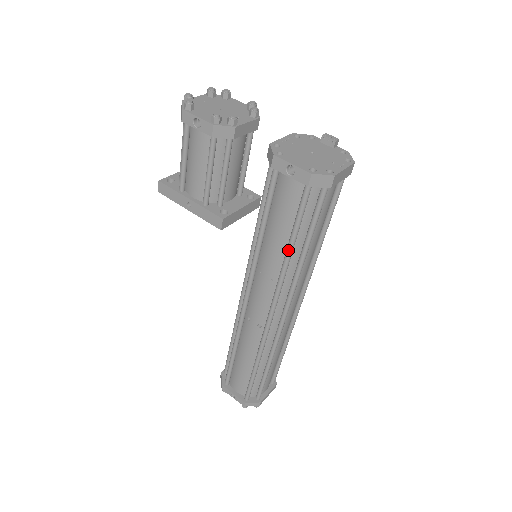
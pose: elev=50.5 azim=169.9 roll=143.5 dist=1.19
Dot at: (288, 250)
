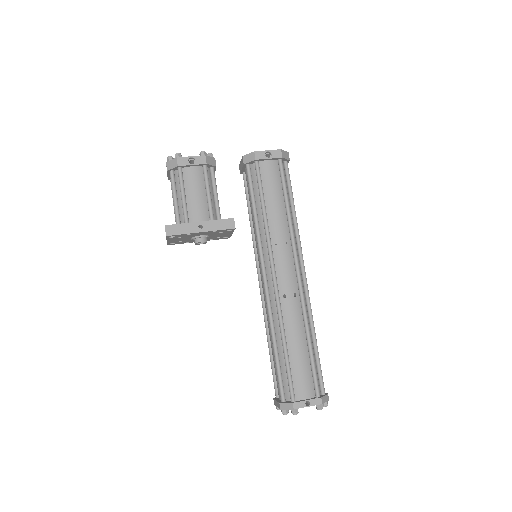
Dot at: (288, 209)
